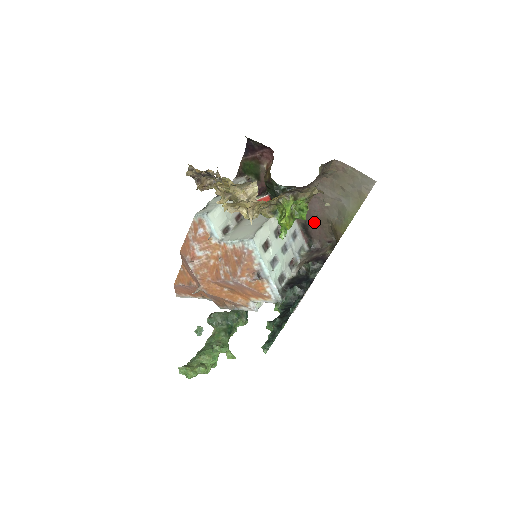
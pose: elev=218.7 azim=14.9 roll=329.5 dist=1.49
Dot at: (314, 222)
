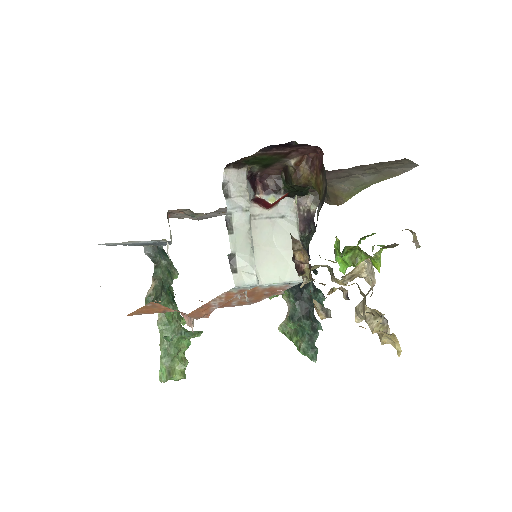
Dot at: occluded
